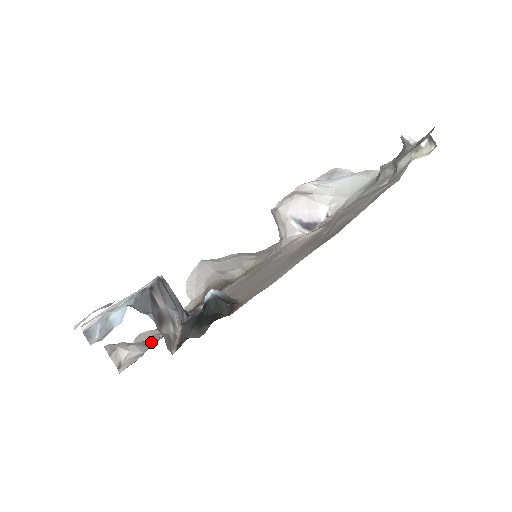
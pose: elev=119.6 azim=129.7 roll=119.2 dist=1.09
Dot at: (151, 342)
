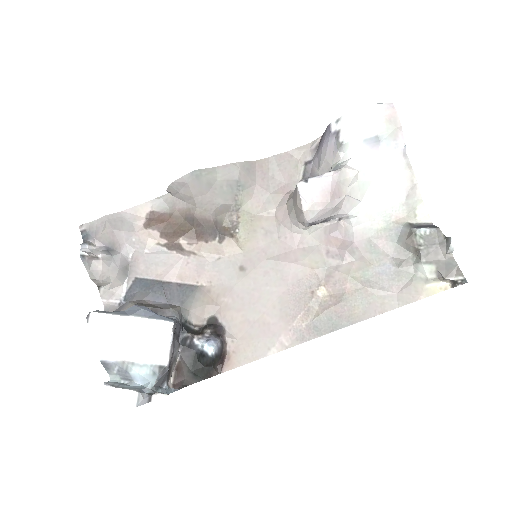
Dot at: (130, 266)
